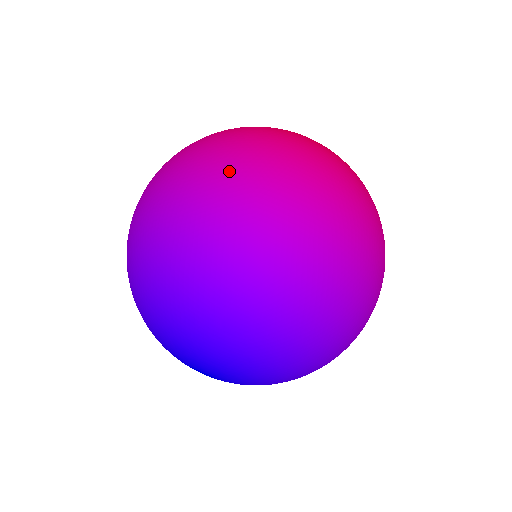
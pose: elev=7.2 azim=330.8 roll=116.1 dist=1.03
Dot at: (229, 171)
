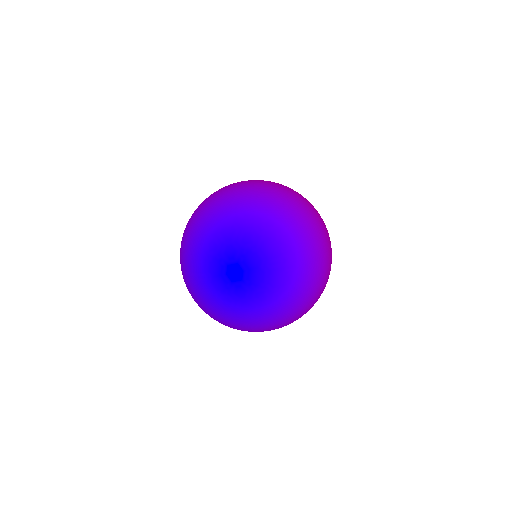
Dot at: (297, 192)
